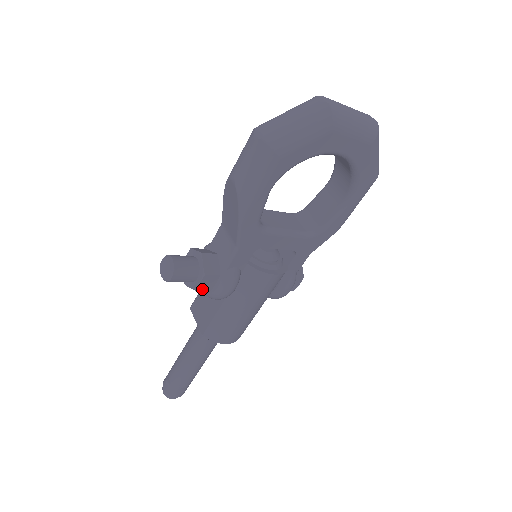
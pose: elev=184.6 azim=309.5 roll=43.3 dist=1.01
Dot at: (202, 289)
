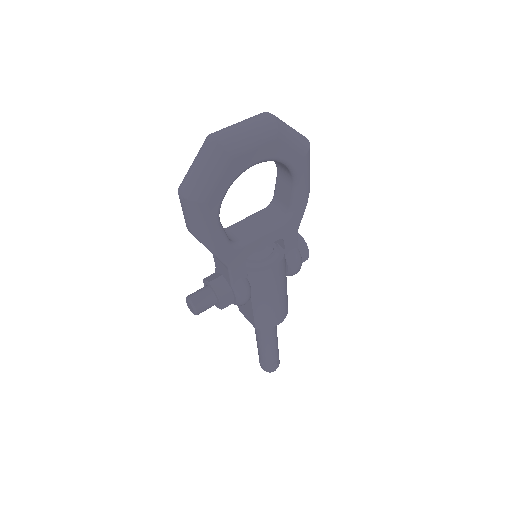
Dot at: (226, 306)
